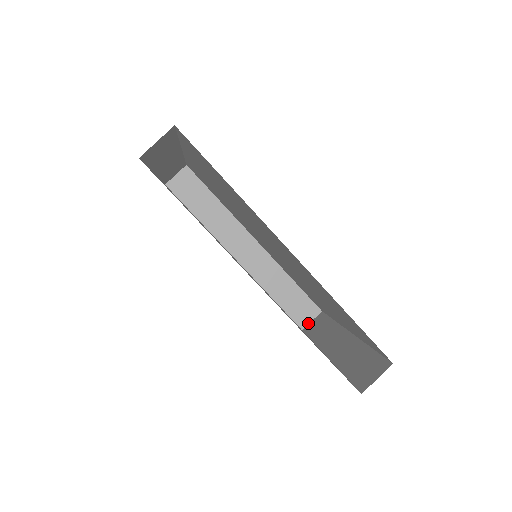
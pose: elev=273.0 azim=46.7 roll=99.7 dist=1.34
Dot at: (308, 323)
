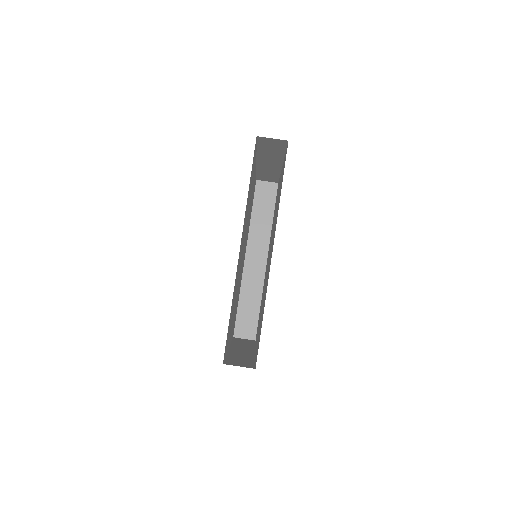
Dot at: (241, 337)
